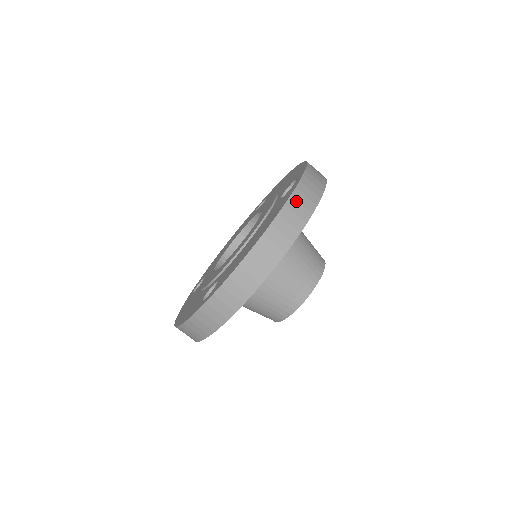
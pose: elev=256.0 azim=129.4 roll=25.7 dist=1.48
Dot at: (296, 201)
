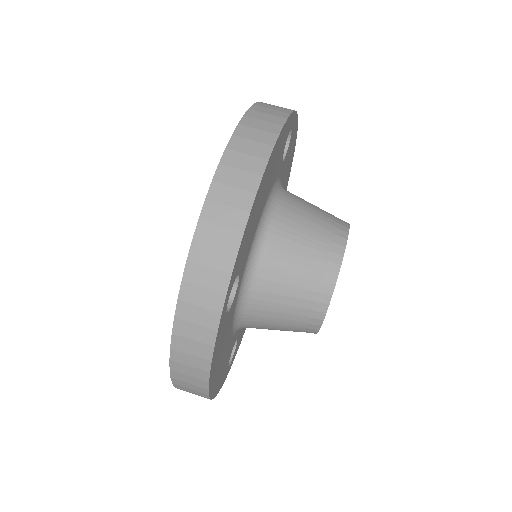
Dot at: (258, 112)
